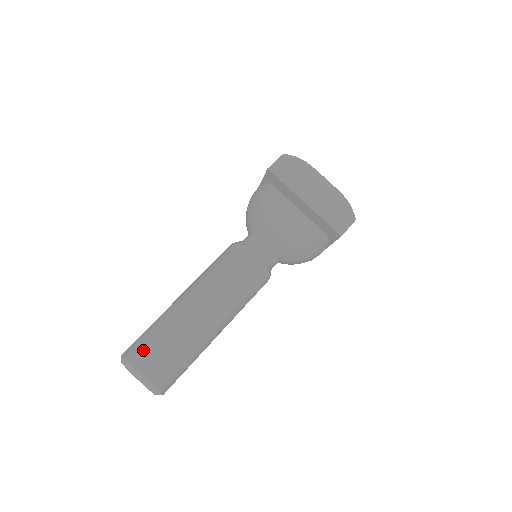
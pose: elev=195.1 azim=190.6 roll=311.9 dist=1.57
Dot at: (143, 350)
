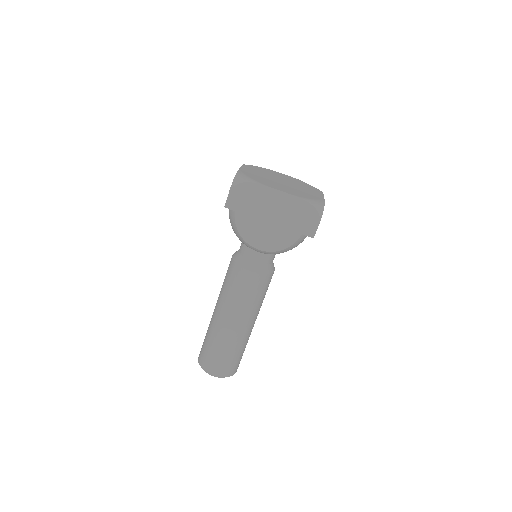
Dot at: (208, 360)
